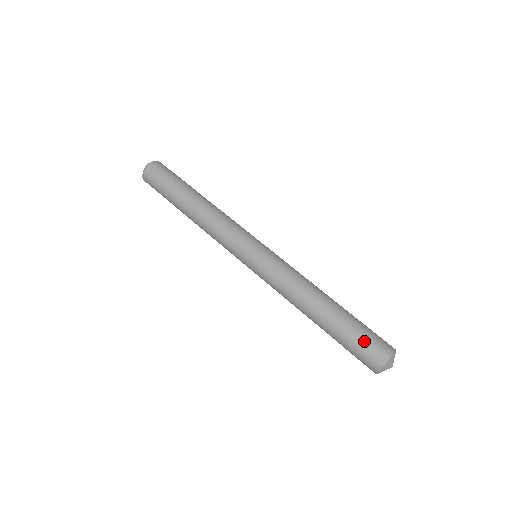
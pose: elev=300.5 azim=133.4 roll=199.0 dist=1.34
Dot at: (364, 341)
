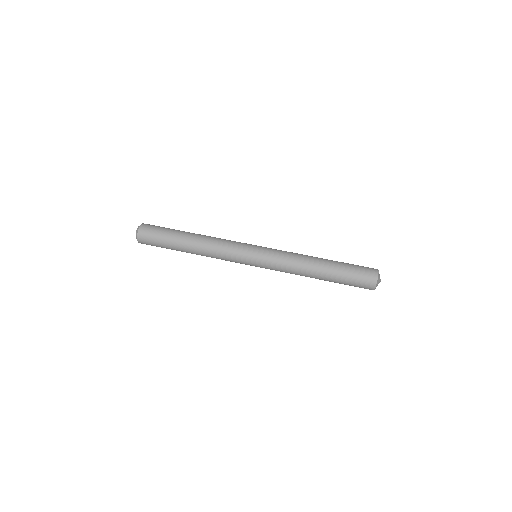
Dot at: (358, 274)
